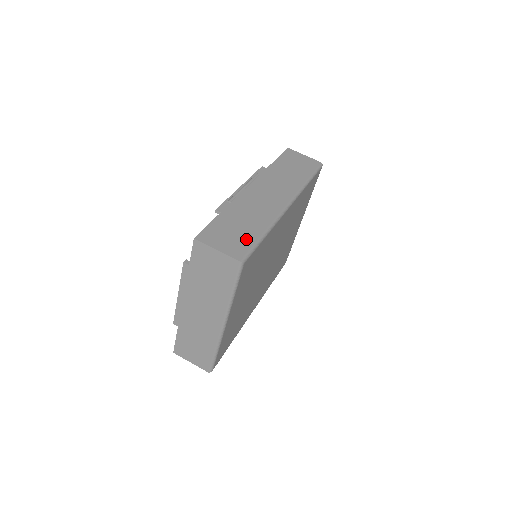
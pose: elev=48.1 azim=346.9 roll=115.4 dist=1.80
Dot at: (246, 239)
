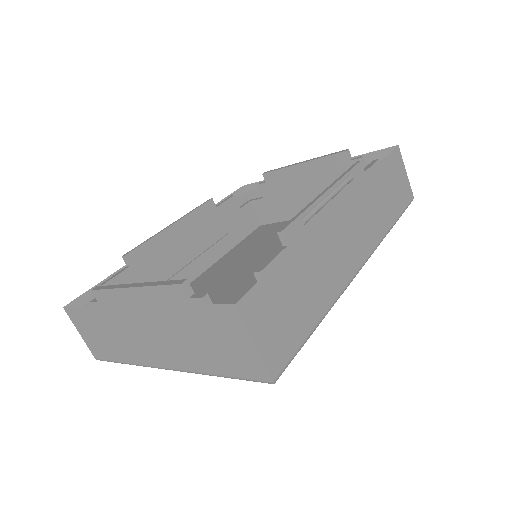
Dot at: (297, 330)
